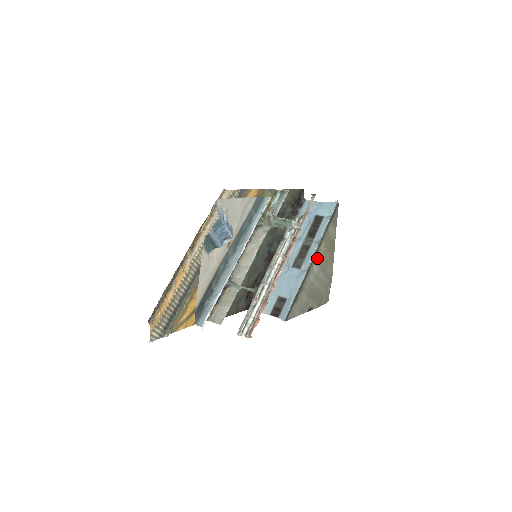
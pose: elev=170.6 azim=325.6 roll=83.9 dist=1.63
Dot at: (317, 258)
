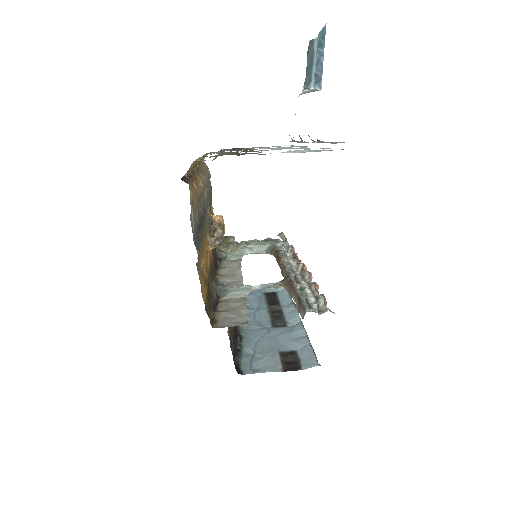
Dot at: occluded
